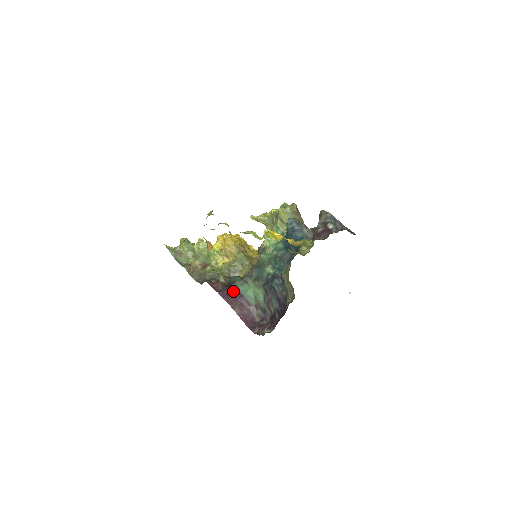
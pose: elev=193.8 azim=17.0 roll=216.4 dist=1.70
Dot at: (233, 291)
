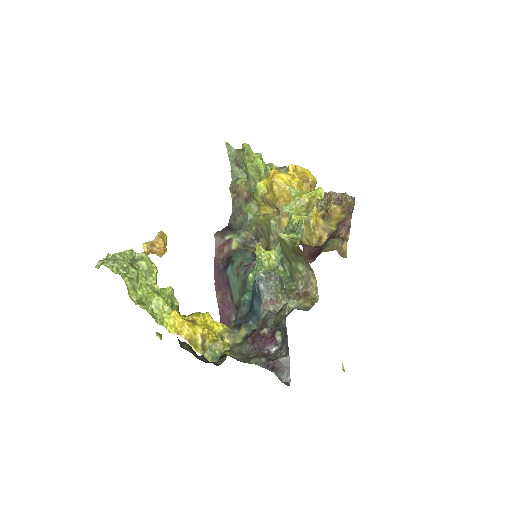
Dot at: (225, 273)
